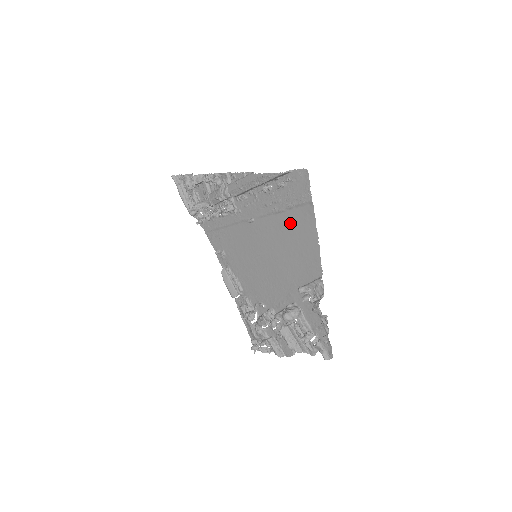
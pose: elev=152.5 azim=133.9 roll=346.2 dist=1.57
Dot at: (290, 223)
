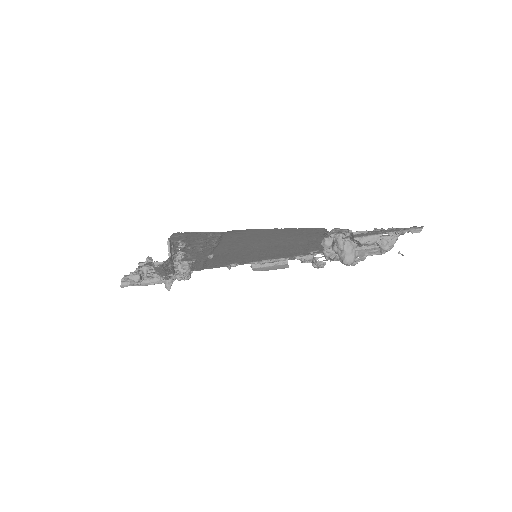
Dot at: (237, 240)
